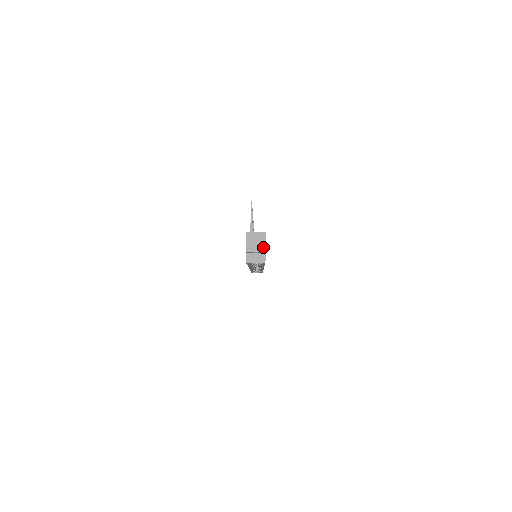
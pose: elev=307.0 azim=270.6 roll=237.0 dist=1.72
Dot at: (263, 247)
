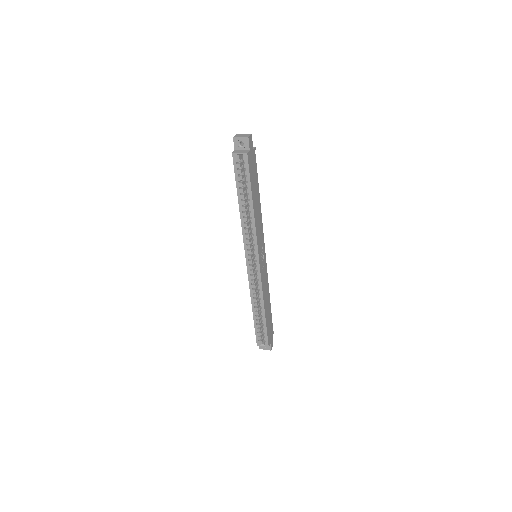
Dot at: (248, 136)
